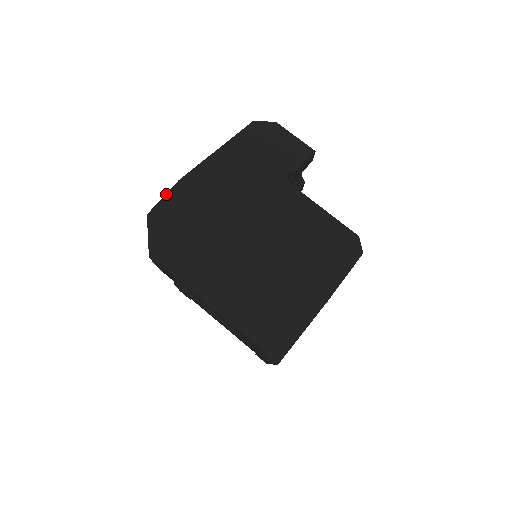
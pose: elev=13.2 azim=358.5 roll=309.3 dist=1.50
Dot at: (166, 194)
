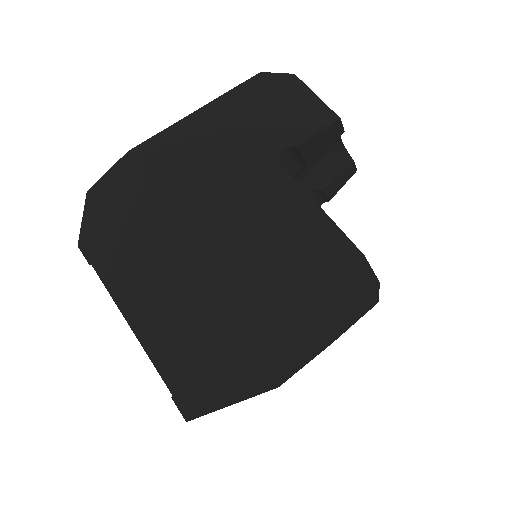
Dot at: (111, 168)
